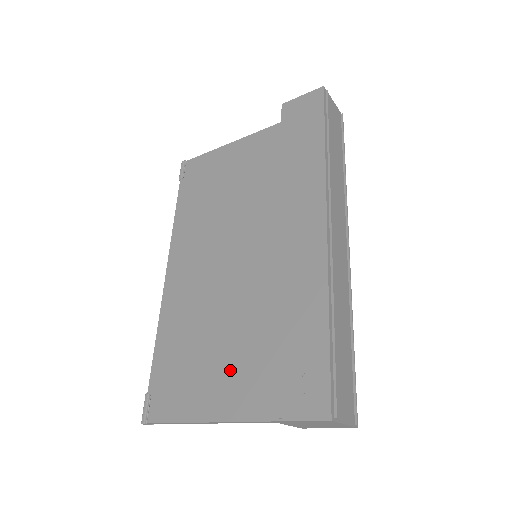
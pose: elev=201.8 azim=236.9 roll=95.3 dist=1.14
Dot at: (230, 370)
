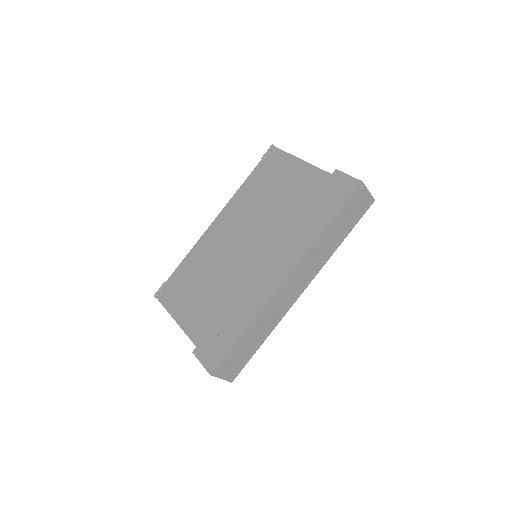
Dot at: (201, 308)
